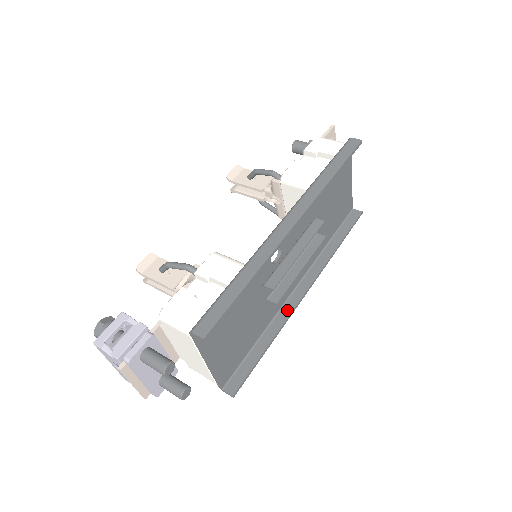
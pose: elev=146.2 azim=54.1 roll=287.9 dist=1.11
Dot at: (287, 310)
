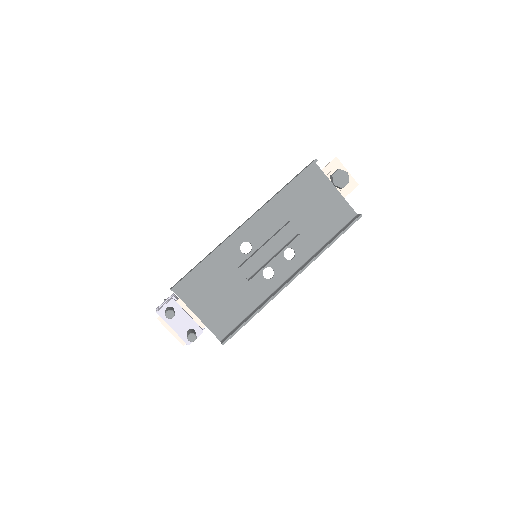
Dot at: (276, 291)
